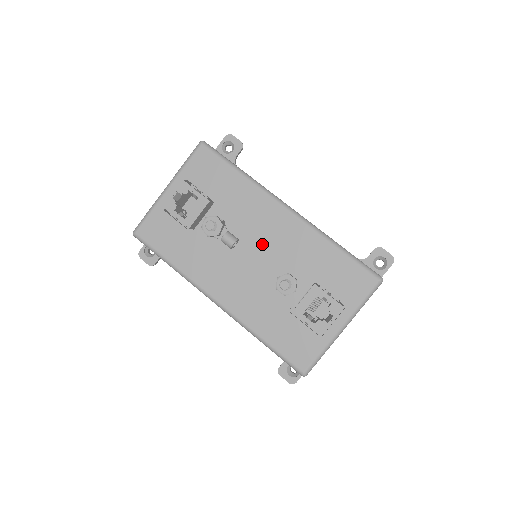
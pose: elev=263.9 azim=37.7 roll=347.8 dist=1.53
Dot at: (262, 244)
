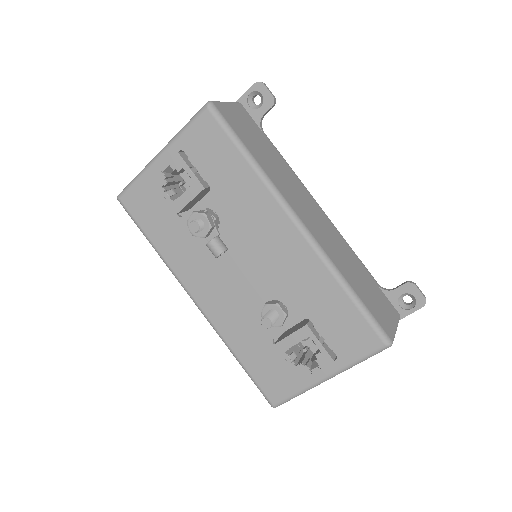
Dot at: (257, 258)
